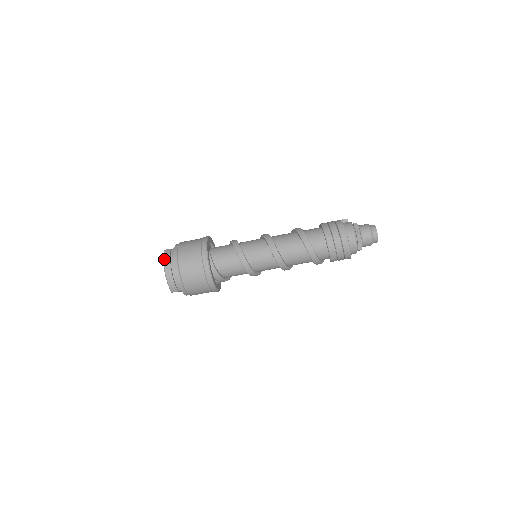
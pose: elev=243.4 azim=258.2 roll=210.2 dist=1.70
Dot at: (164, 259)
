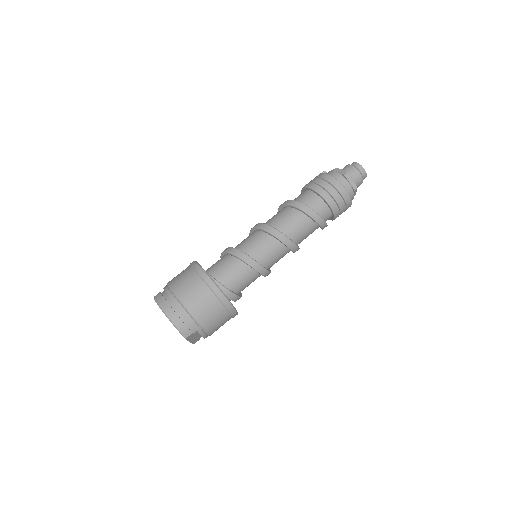
Dot at: (158, 304)
